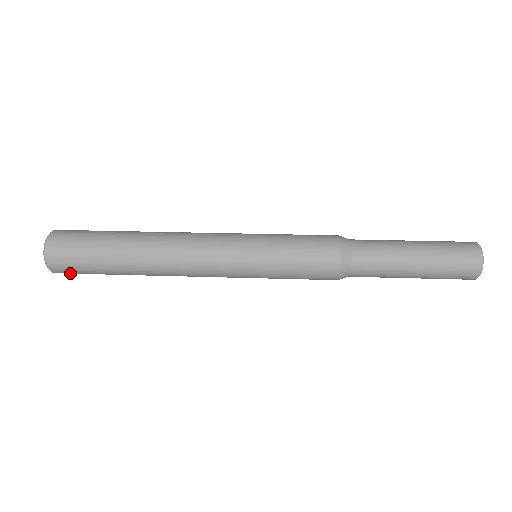
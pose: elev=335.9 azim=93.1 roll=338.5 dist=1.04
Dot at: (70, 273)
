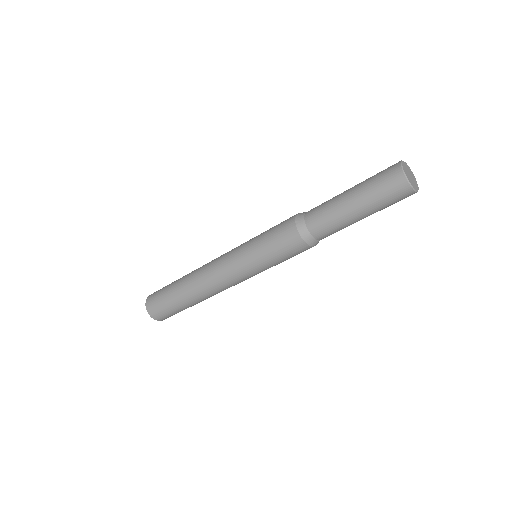
Dot at: (155, 309)
